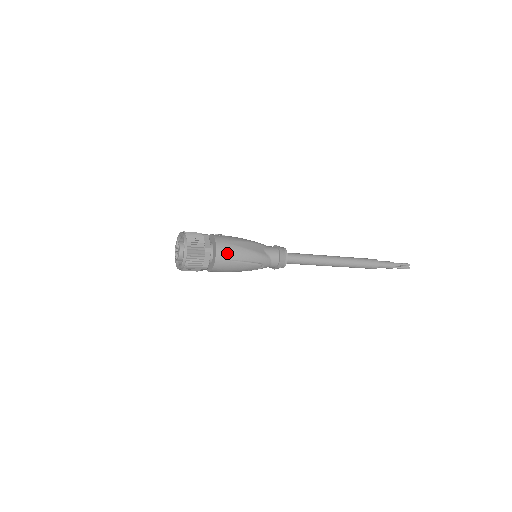
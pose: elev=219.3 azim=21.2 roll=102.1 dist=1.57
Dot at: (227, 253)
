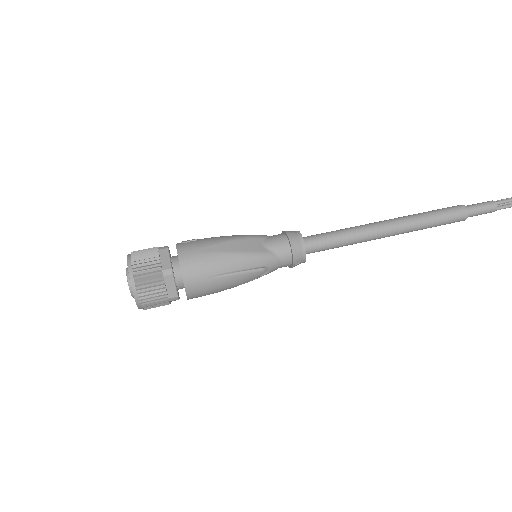
Dot at: (200, 268)
